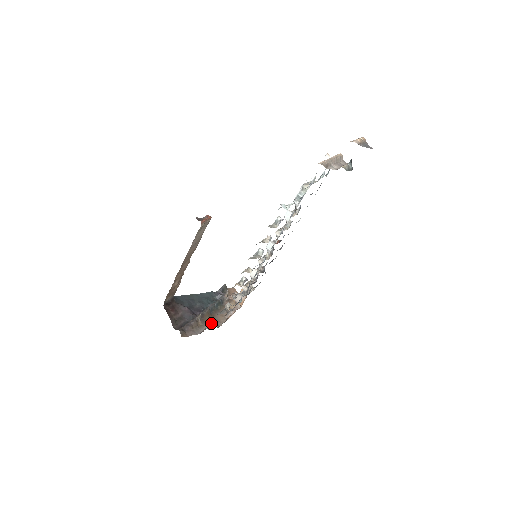
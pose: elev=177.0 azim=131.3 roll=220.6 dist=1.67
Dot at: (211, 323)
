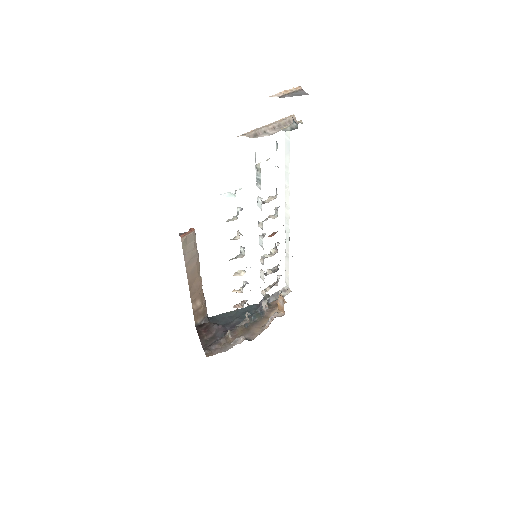
Dot at: (240, 337)
